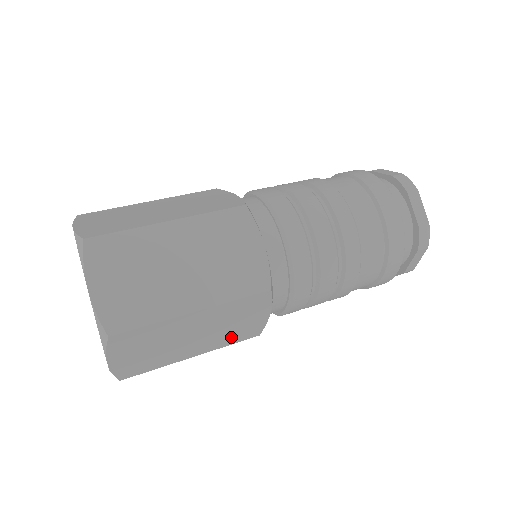
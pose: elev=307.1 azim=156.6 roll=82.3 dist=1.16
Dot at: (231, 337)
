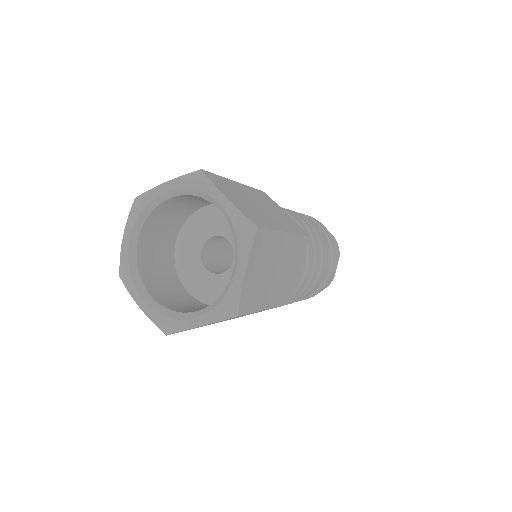
Dot at: occluded
